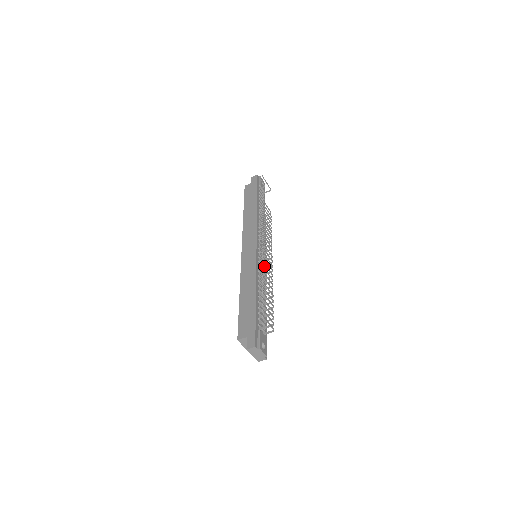
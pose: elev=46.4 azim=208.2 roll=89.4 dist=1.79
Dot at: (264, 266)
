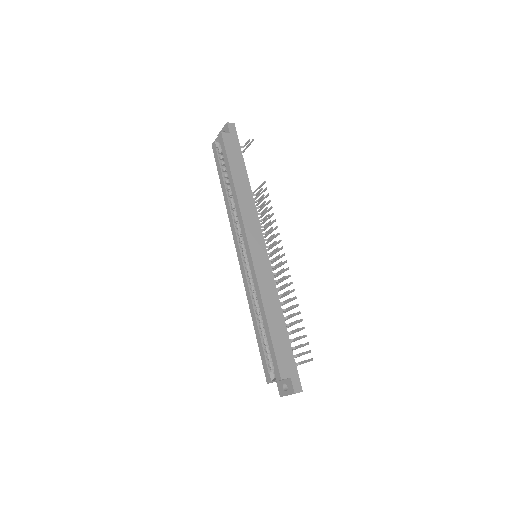
Dot at: occluded
